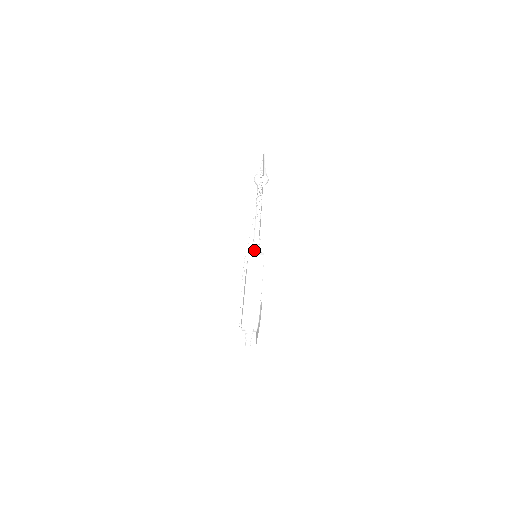
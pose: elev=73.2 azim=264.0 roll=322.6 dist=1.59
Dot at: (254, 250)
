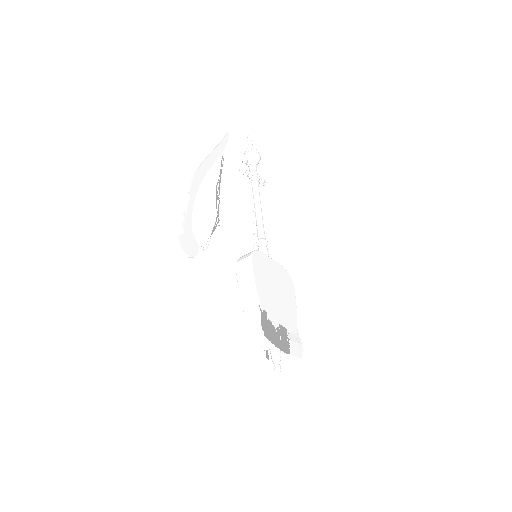
Dot at: (258, 248)
